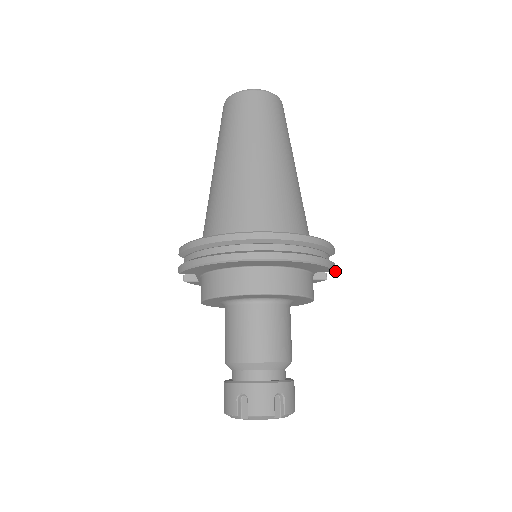
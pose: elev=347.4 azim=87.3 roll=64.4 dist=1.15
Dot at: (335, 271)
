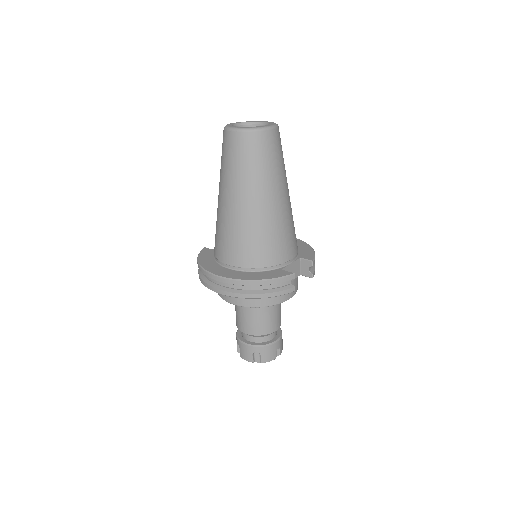
Dot at: occluded
